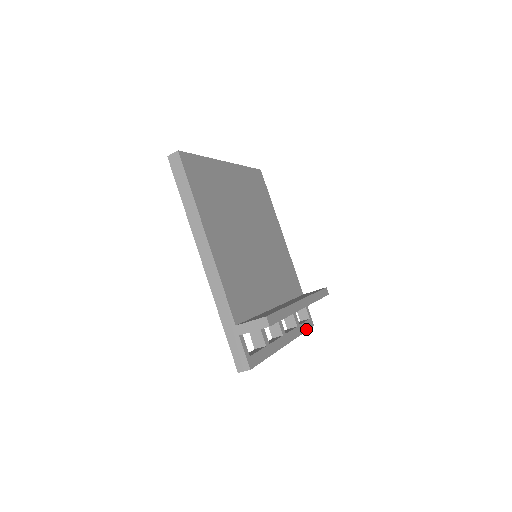
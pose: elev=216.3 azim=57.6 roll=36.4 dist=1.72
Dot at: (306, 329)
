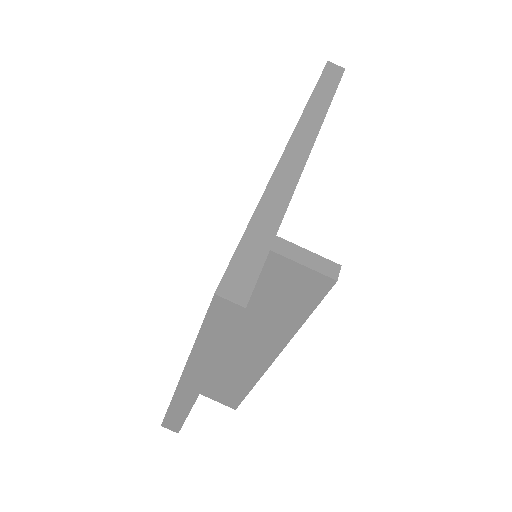
Dot at: occluded
